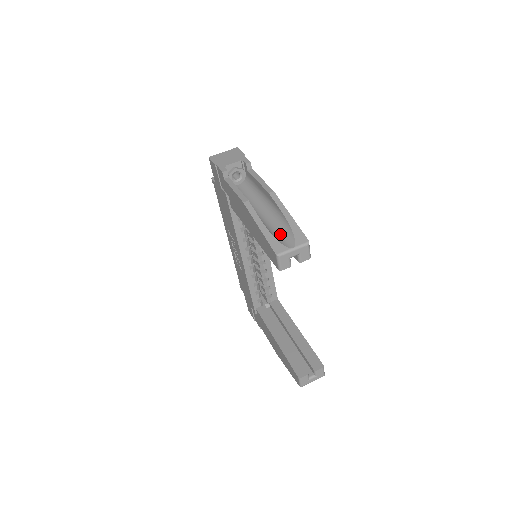
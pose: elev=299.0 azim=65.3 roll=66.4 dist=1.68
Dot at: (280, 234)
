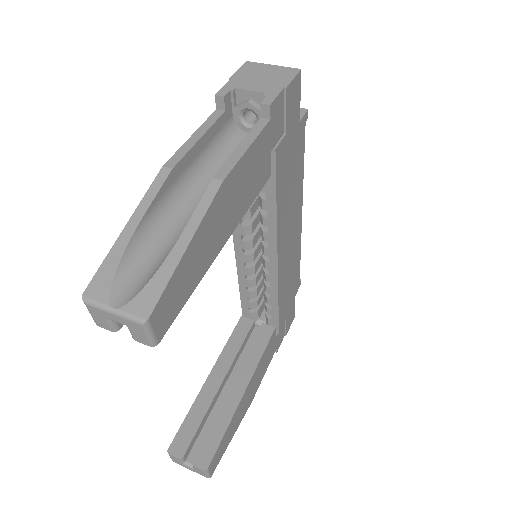
Dot at: (146, 264)
